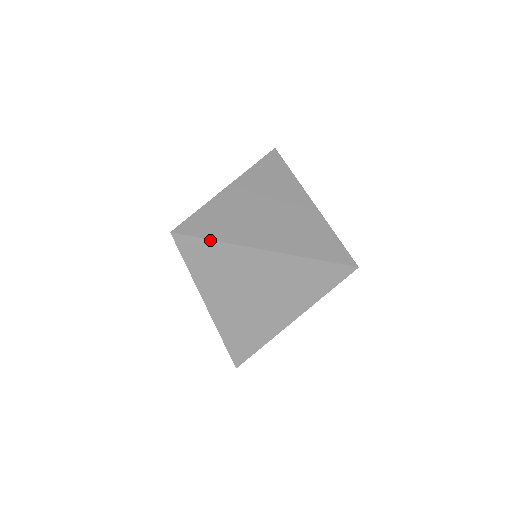
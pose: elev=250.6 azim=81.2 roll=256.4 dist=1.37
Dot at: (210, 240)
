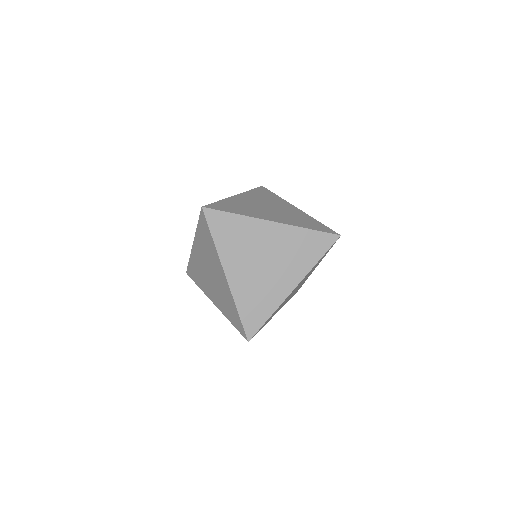
Dot at: (267, 320)
